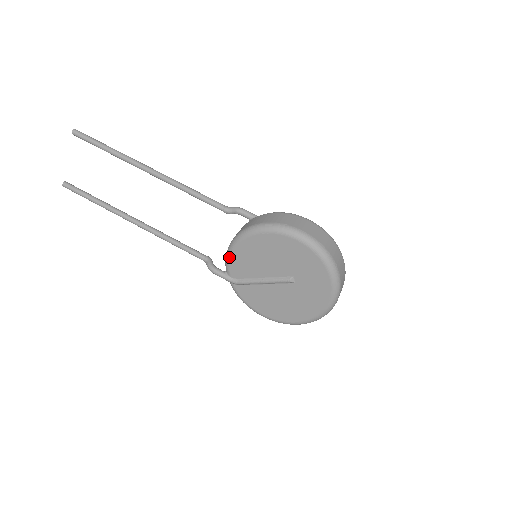
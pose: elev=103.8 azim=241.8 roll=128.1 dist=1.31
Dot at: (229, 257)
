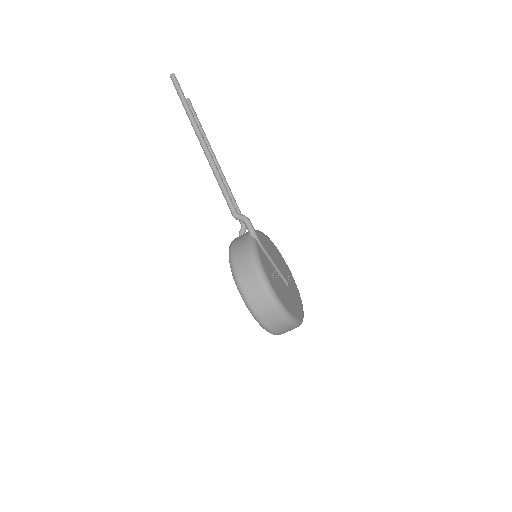
Dot at: occluded
